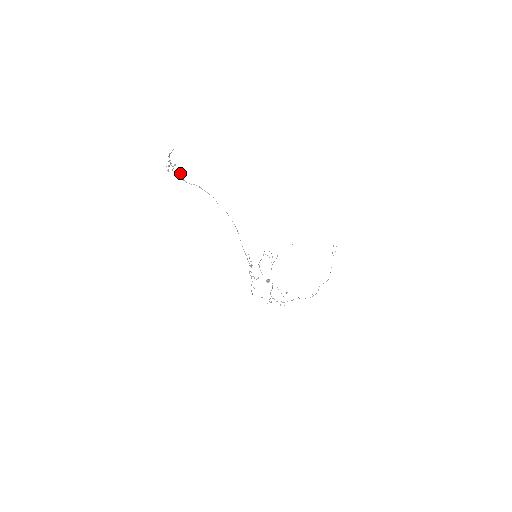
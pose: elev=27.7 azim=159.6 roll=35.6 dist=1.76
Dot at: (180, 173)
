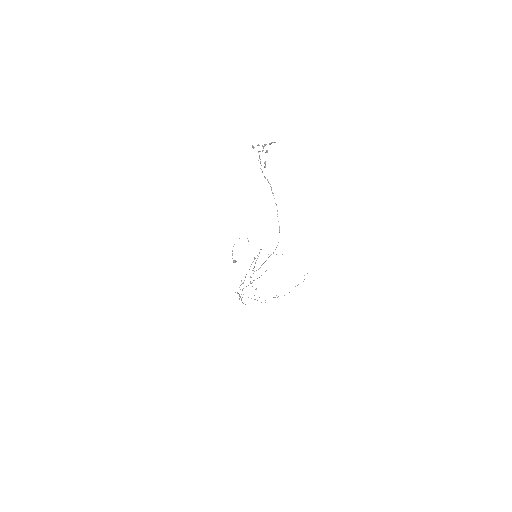
Dot at: (265, 163)
